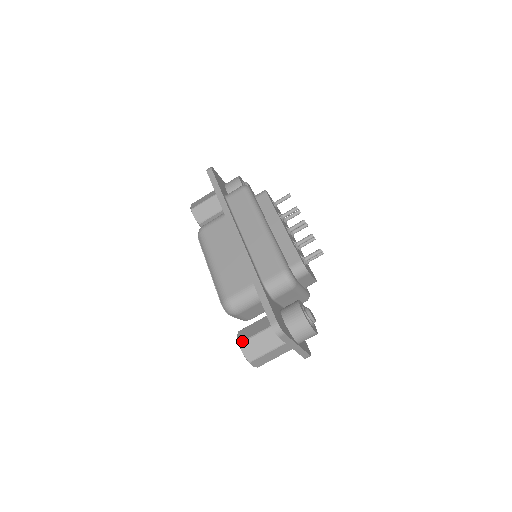
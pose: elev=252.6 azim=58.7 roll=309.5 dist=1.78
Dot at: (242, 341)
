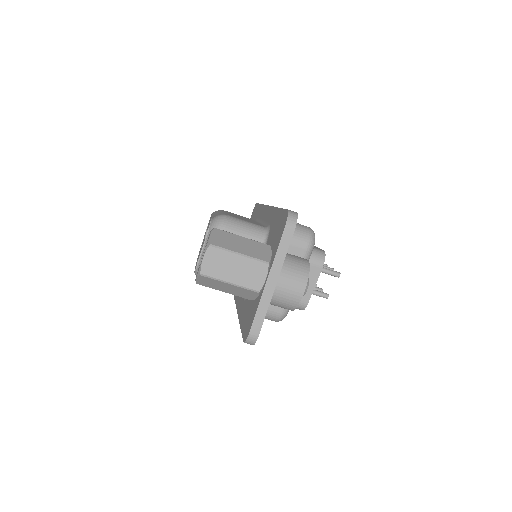
Dot at: occluded
